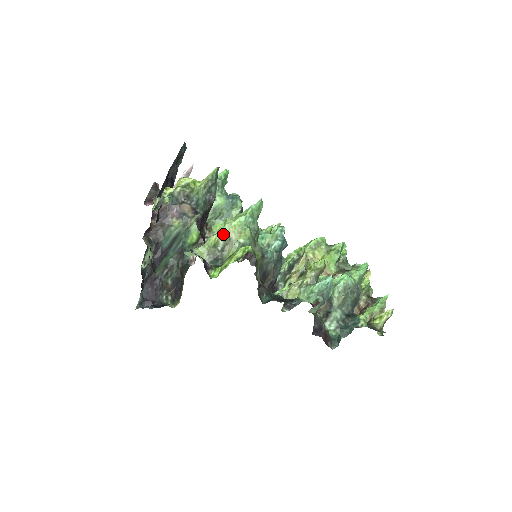
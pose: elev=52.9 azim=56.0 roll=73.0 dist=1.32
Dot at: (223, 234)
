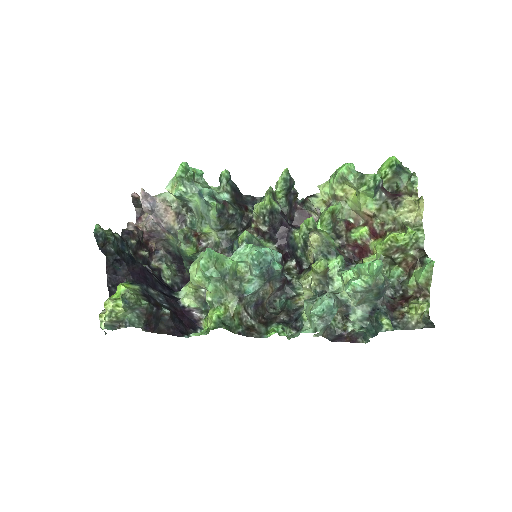
Dot at: (194, 286)
